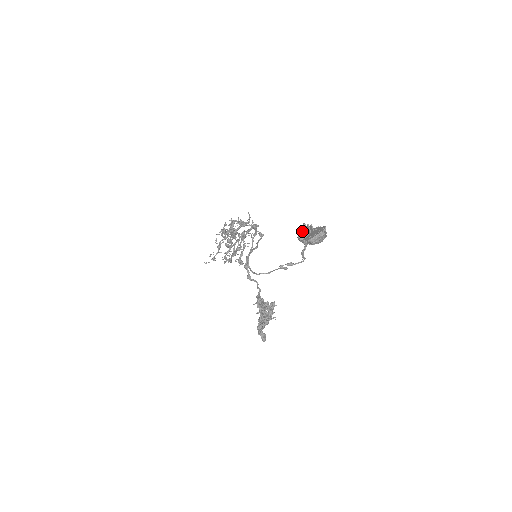
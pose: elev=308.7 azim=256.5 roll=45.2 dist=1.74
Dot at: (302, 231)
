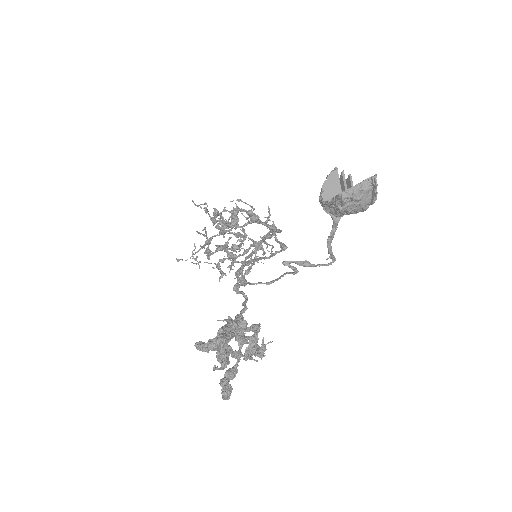
Dot at: (329, 182)
